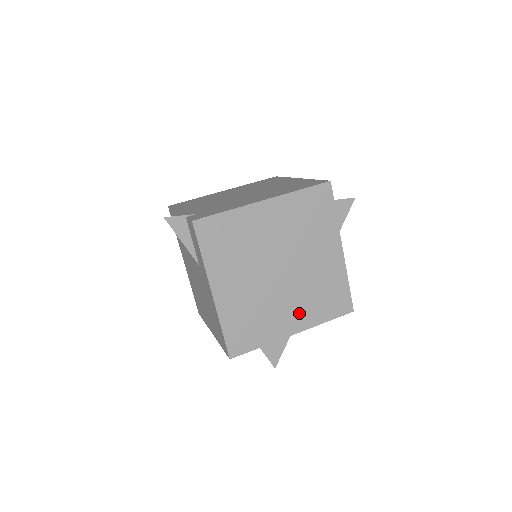
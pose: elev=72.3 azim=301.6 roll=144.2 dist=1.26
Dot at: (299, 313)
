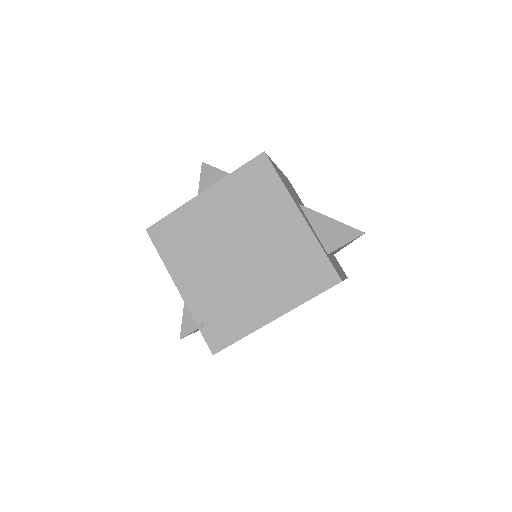
Dot at: occluded
